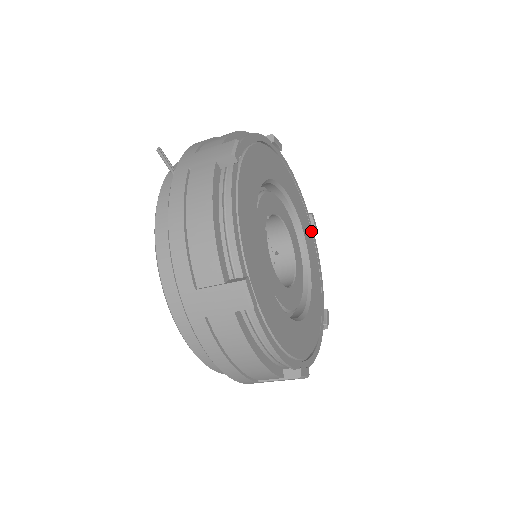
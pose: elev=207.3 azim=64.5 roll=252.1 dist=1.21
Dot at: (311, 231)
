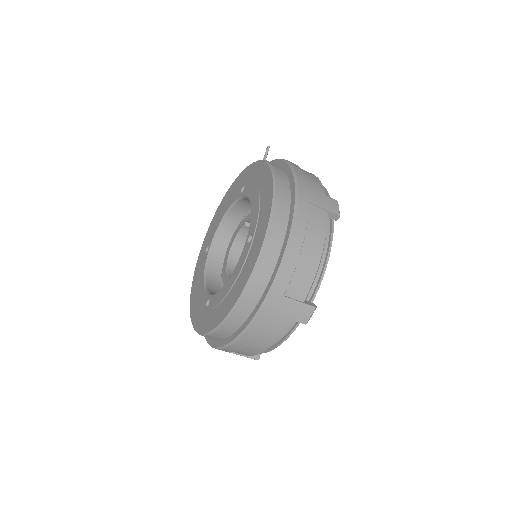
Dot at: occluded
